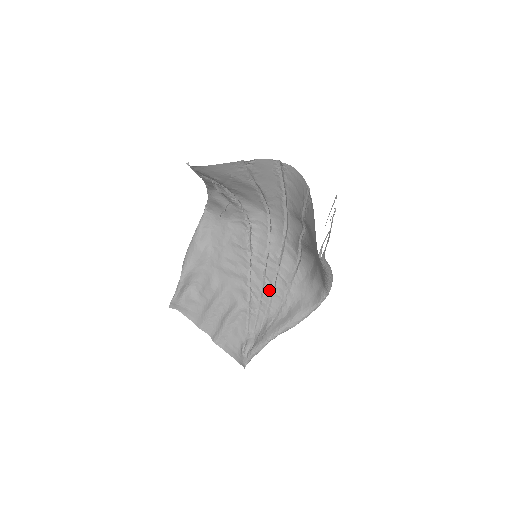
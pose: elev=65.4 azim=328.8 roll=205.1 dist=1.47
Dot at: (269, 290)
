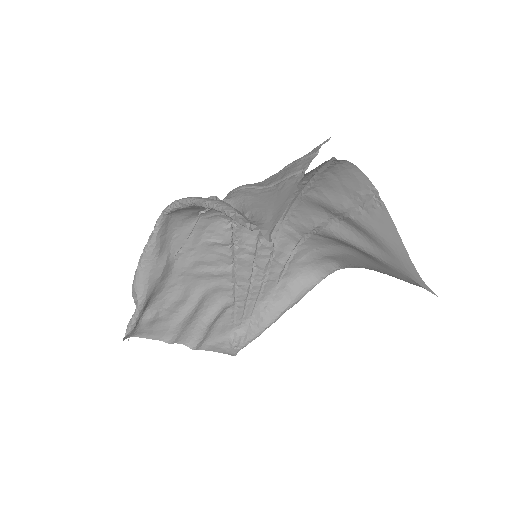
Dot at: (261, 278)
